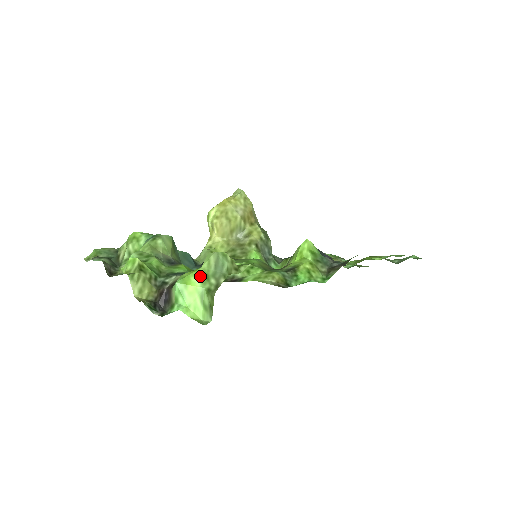
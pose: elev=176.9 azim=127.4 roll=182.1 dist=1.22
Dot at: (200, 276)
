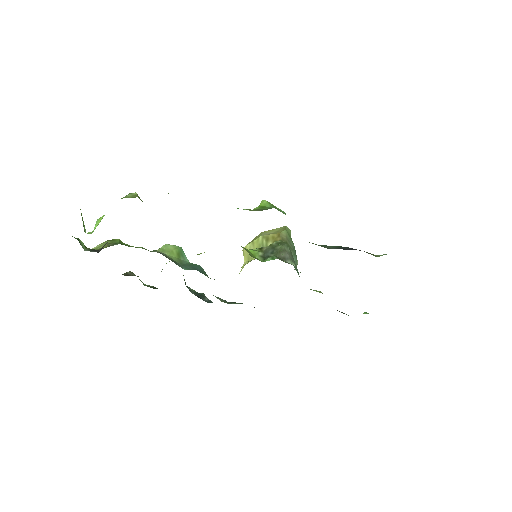
Dot at: occluded
